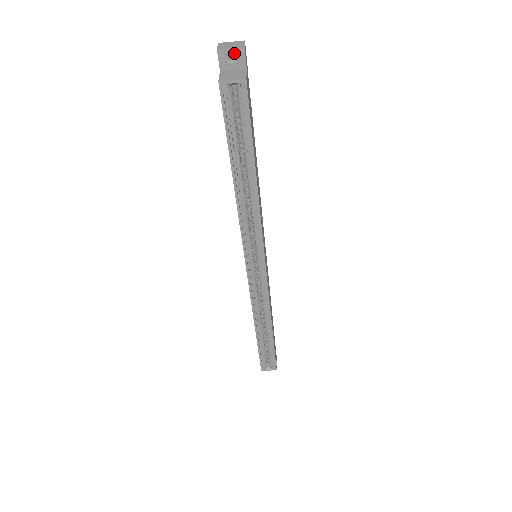
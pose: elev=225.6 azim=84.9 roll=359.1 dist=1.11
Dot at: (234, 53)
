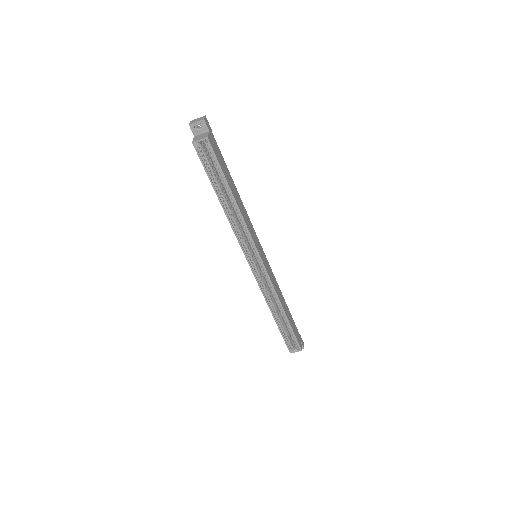
Dot at: (199, 124)
